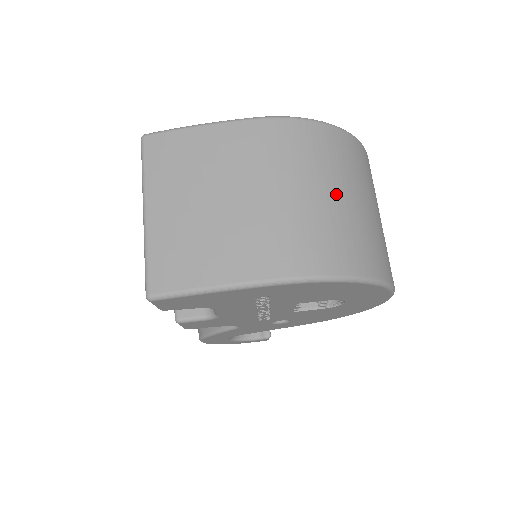
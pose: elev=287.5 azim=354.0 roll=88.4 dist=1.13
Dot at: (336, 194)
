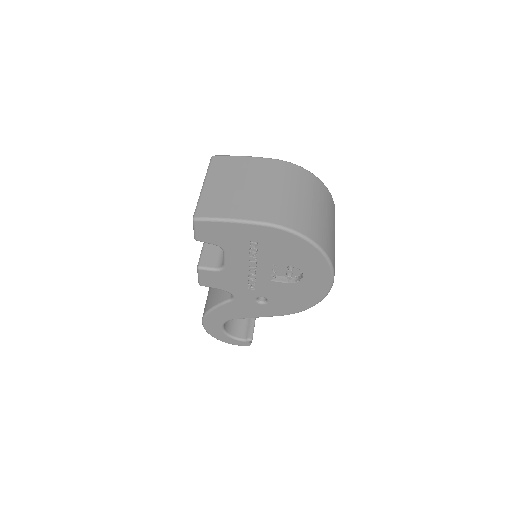
Dot at: (307, 201)
